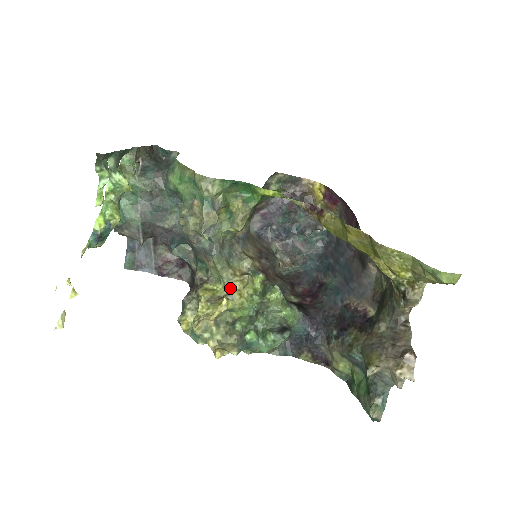
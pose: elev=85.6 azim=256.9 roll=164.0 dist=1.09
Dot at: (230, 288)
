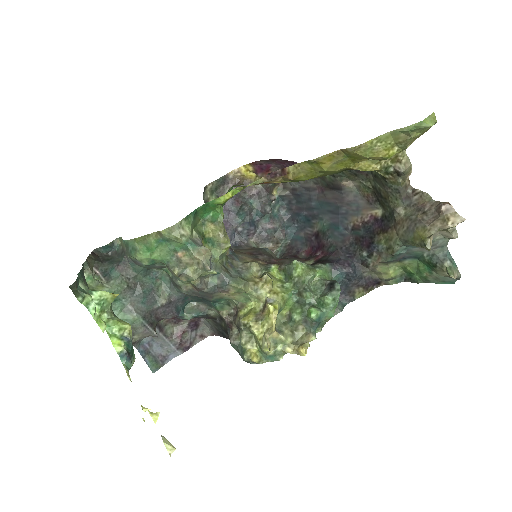
Dot at: (263, 296)
